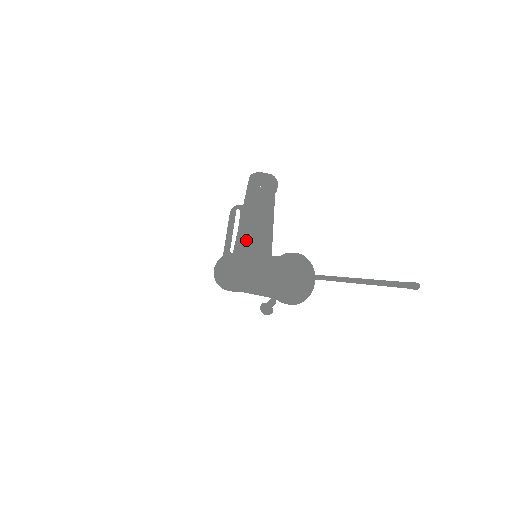
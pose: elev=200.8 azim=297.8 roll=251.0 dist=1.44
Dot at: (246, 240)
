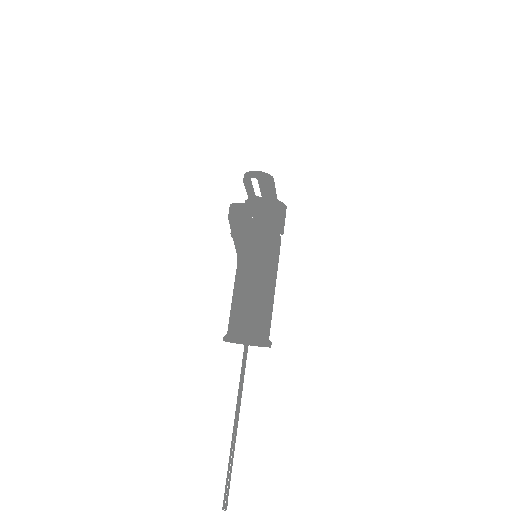
Dot at: (238, 253)
